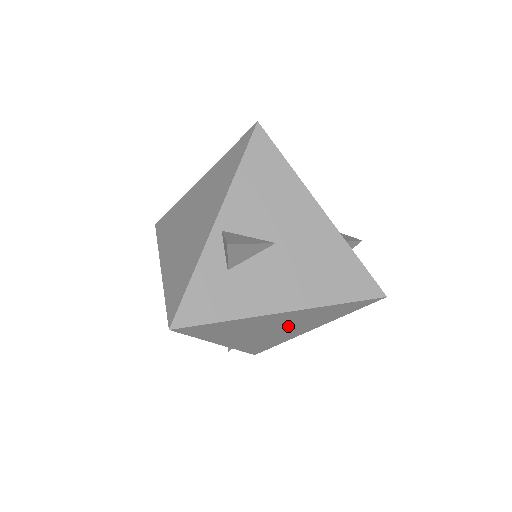
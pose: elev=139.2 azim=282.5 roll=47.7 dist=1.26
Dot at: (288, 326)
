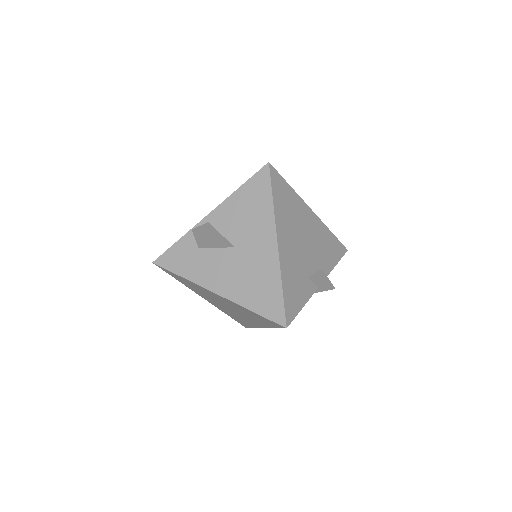
Dot at: (237, 311)
